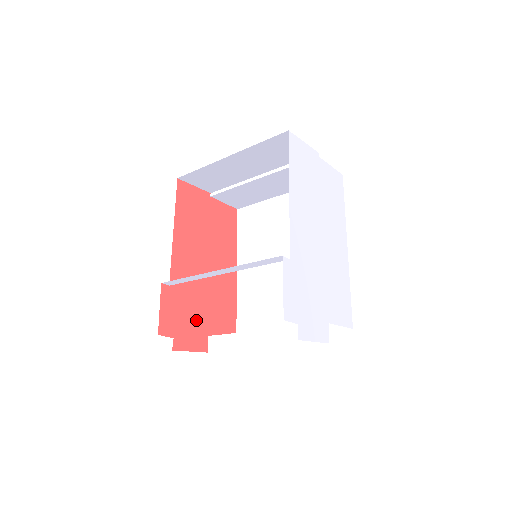
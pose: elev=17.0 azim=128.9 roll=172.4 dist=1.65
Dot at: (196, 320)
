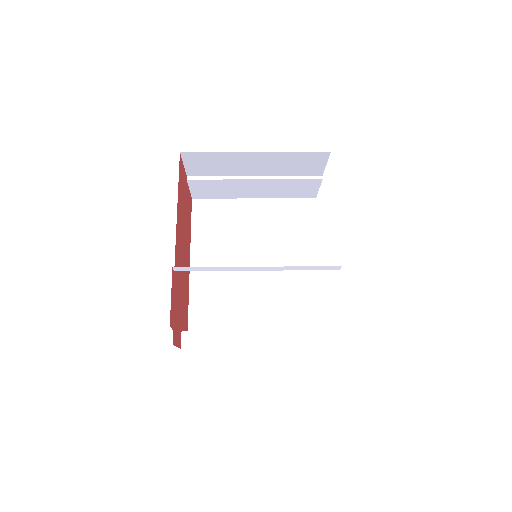
Dot at: (179, 312)
